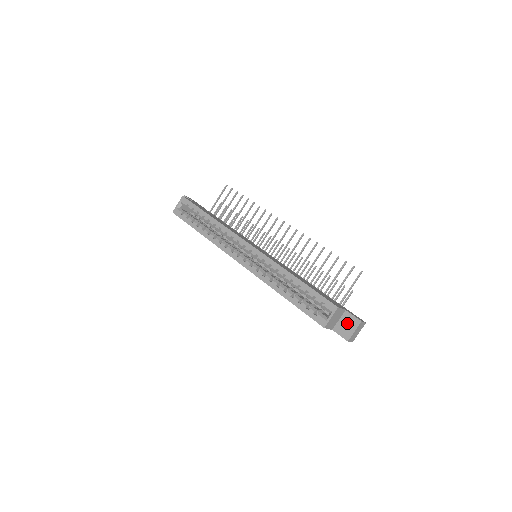
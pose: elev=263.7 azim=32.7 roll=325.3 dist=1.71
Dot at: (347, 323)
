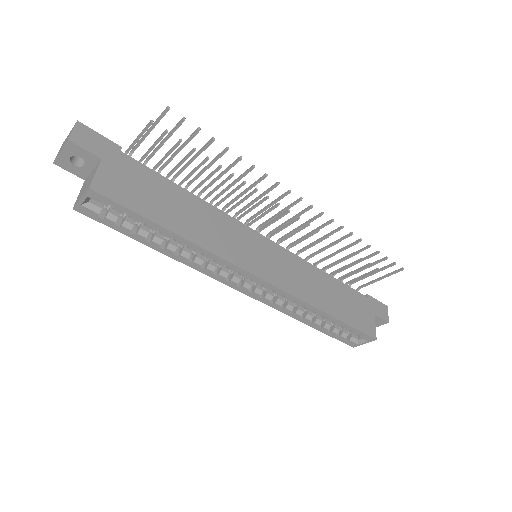
Dot at: occluded
